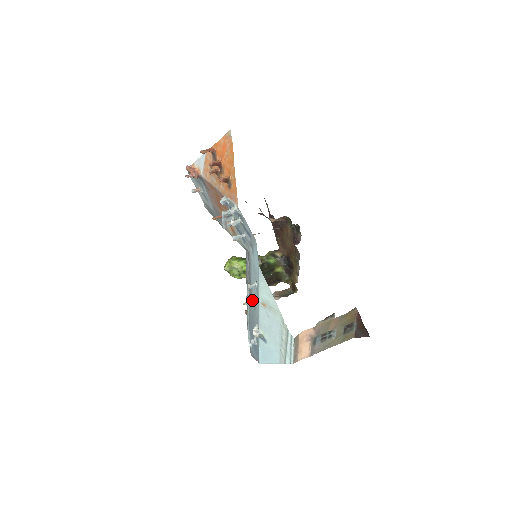
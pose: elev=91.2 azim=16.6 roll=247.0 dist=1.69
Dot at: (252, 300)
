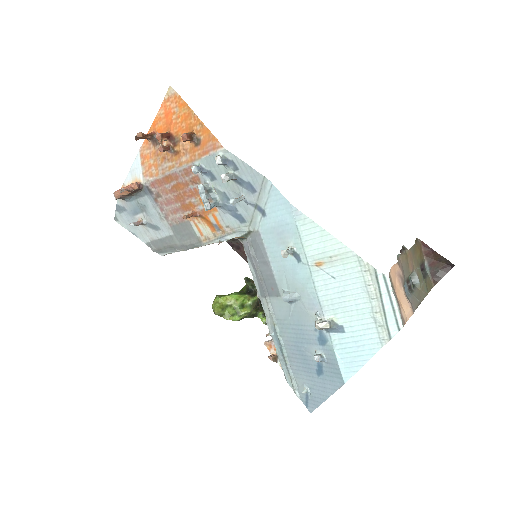
Dot at: (288, 293)
